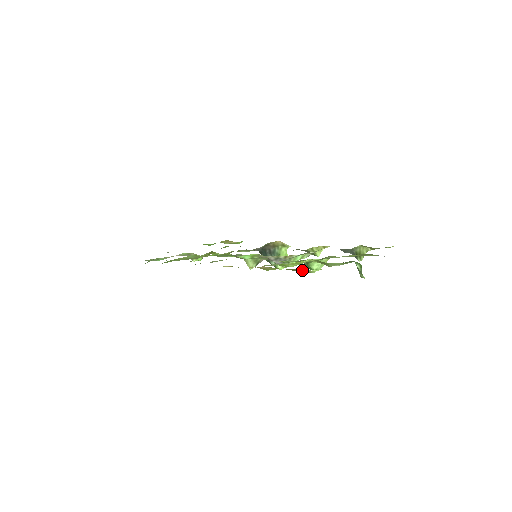
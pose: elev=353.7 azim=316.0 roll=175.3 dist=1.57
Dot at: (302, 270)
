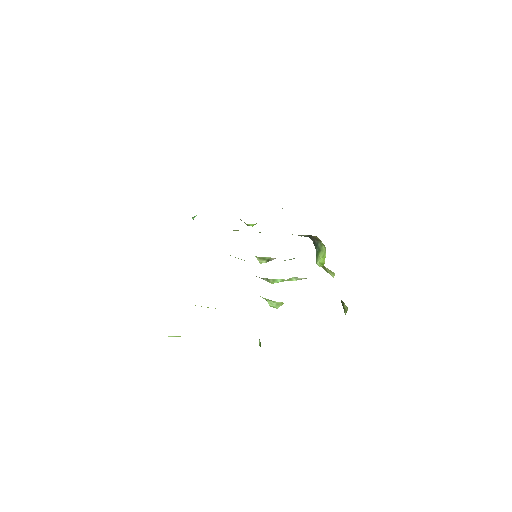
Dot at: occluded
